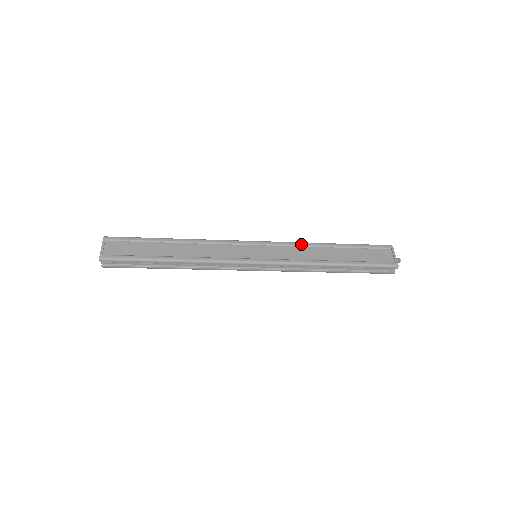
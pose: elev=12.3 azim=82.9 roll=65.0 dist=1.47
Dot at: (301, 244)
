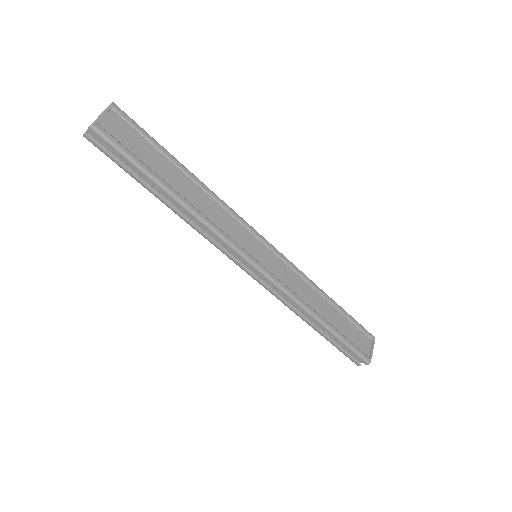
Dot at: (305, 277)
